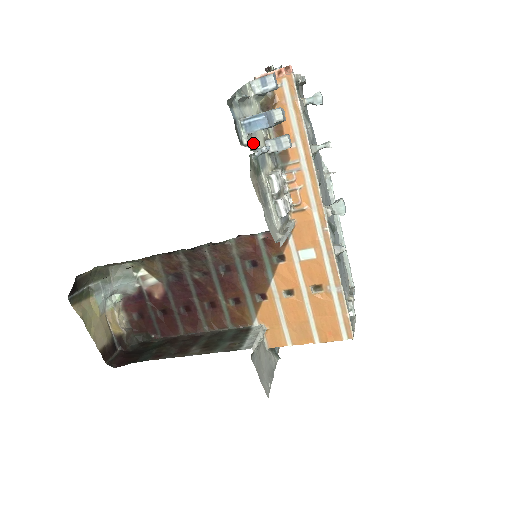
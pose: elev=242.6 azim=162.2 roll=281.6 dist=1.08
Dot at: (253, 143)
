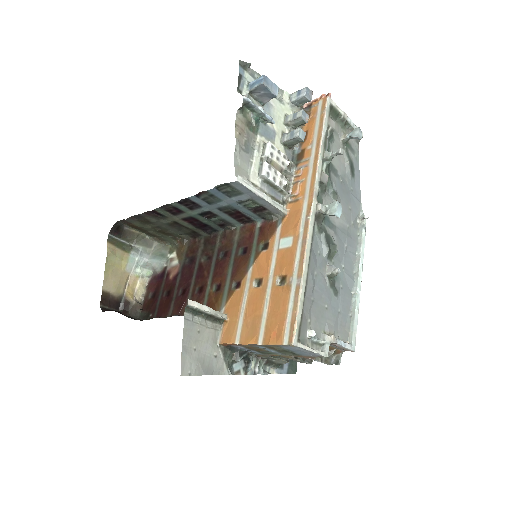
Dot at: occluded
